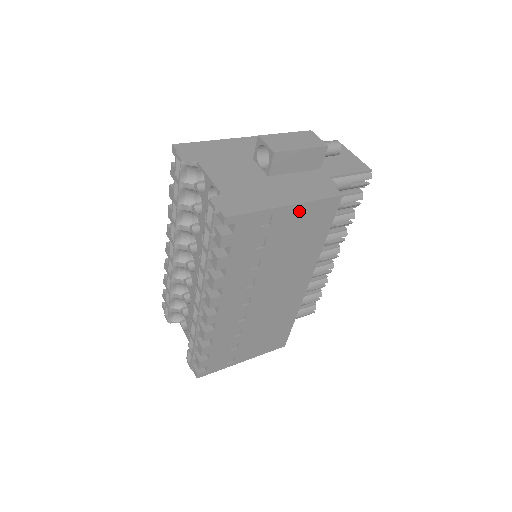
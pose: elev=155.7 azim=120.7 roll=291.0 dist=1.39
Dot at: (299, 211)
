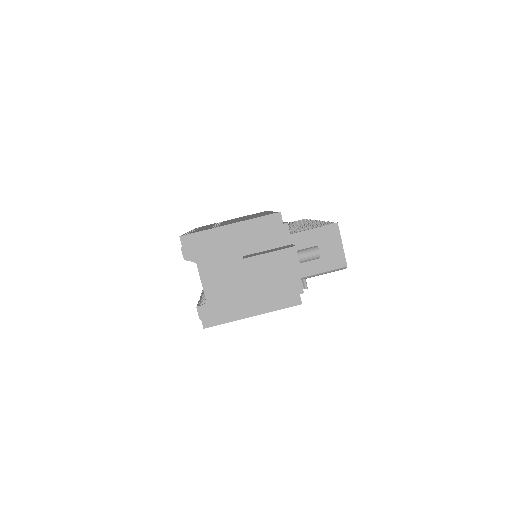
Dot at: occluded
